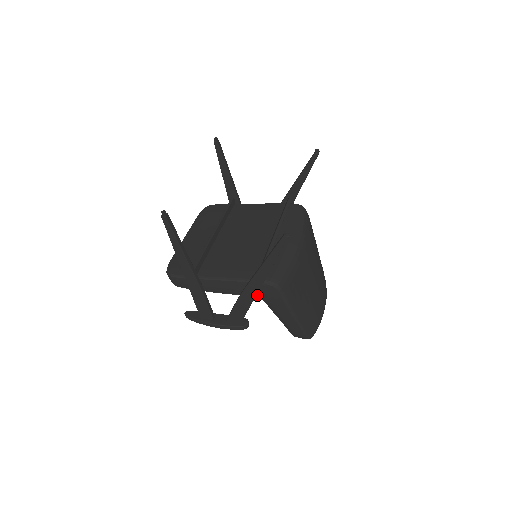
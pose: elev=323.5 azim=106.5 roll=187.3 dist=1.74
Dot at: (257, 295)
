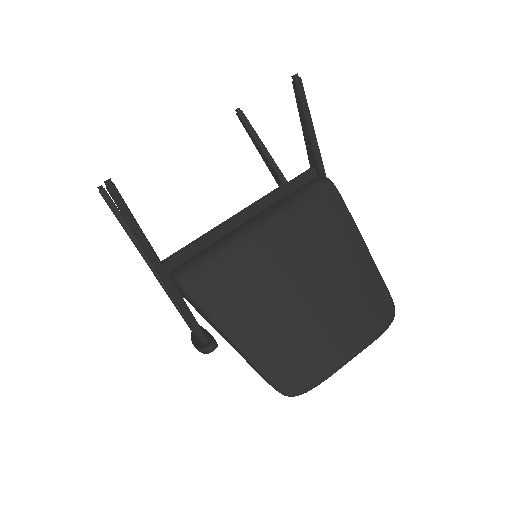
Dot at: occluded
